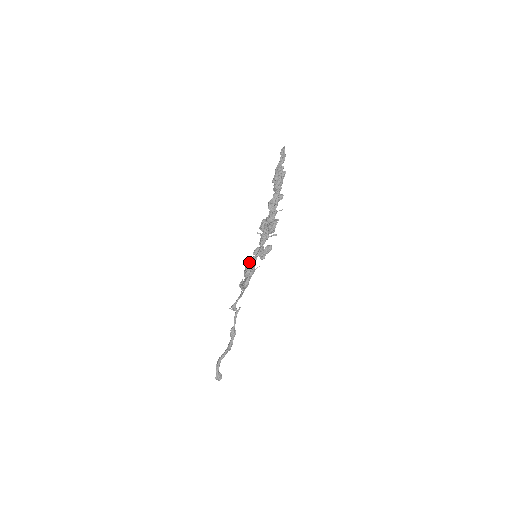
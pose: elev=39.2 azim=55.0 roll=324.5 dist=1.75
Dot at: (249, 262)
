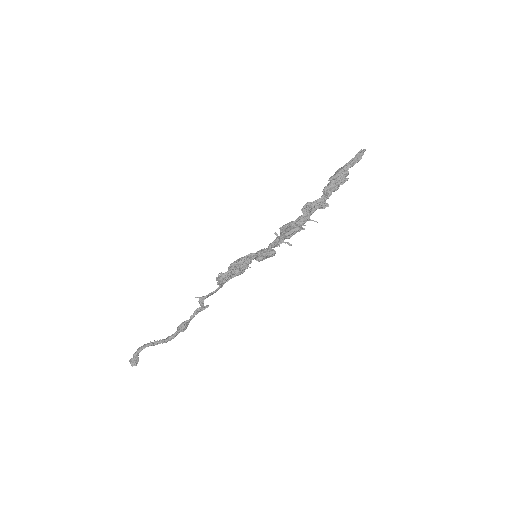
Dot at: occluded
